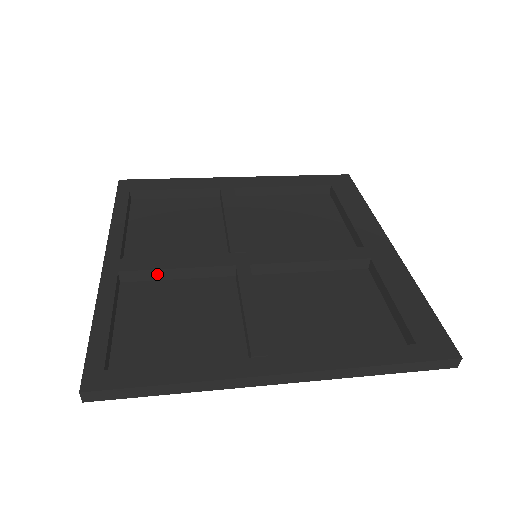
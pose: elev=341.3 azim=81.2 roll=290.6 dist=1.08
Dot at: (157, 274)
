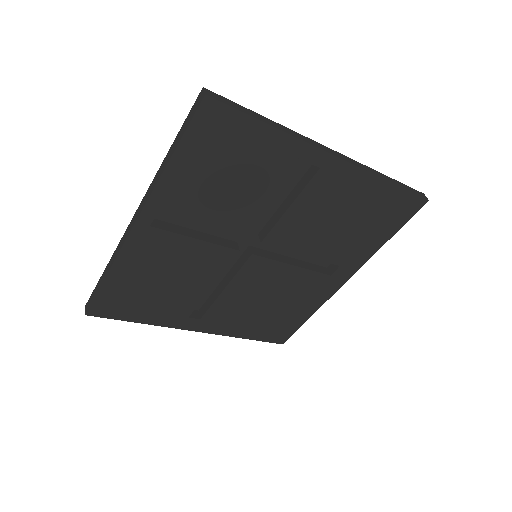
Dot at: occluded
